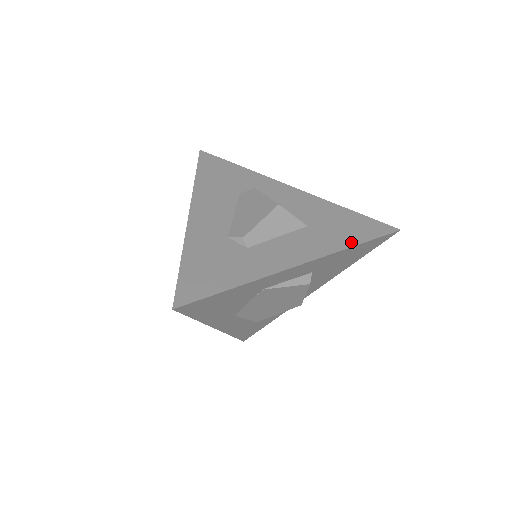
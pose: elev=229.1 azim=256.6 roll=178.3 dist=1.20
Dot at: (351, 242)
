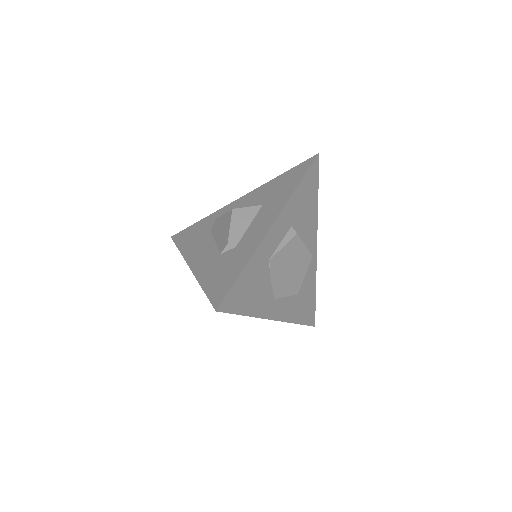
Dot at: (294, 186)
